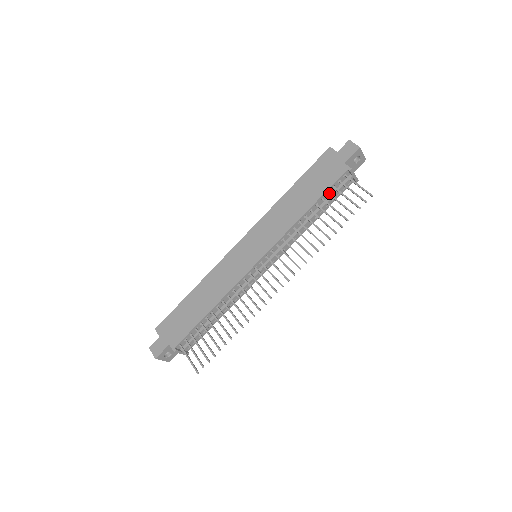
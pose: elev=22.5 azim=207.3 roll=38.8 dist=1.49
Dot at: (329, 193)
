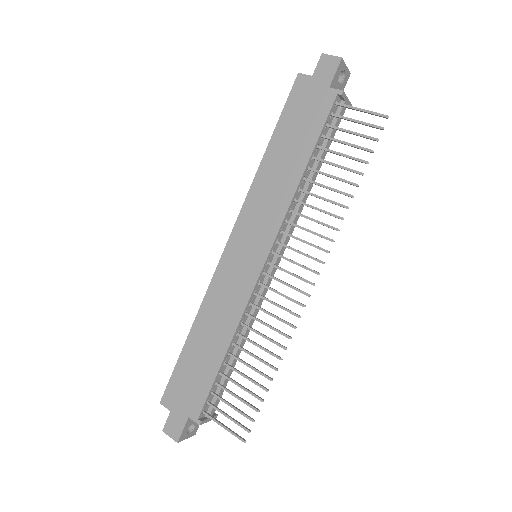
Dot at: (324, 136)
